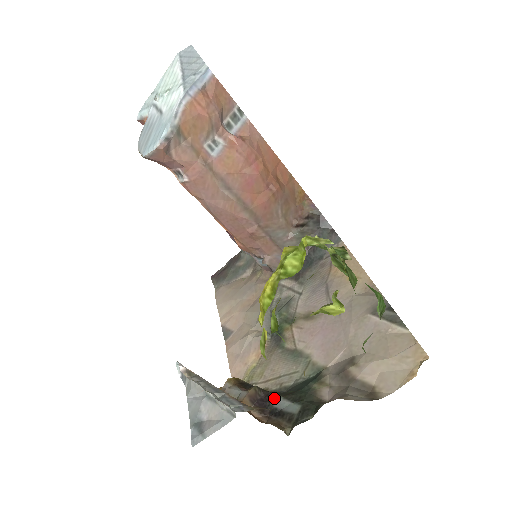
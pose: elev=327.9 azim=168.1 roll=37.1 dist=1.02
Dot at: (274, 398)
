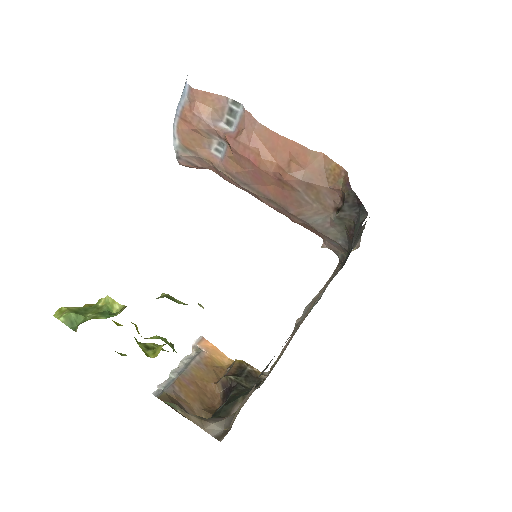
Dot at: (232, 392)
